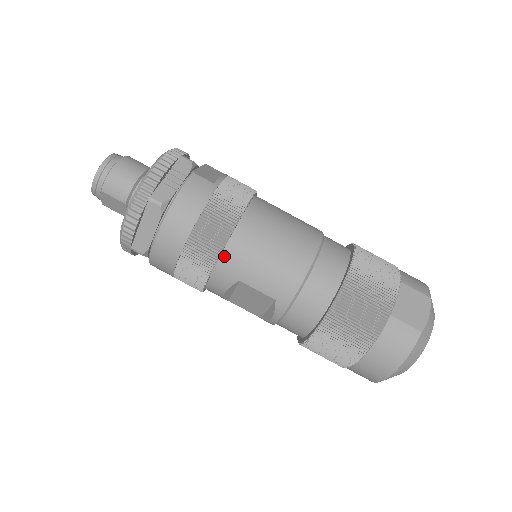
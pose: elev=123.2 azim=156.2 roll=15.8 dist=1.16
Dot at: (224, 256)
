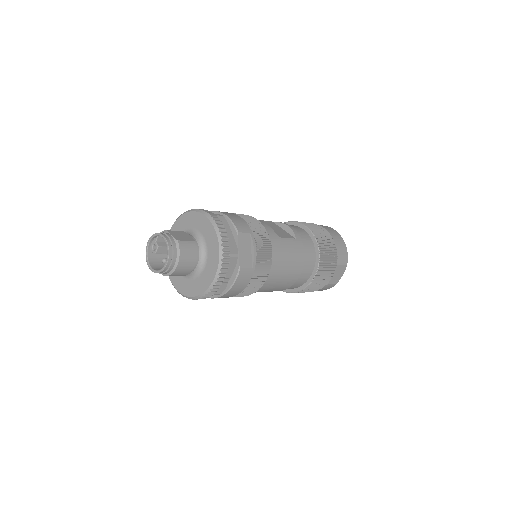
Dot at: occluded
